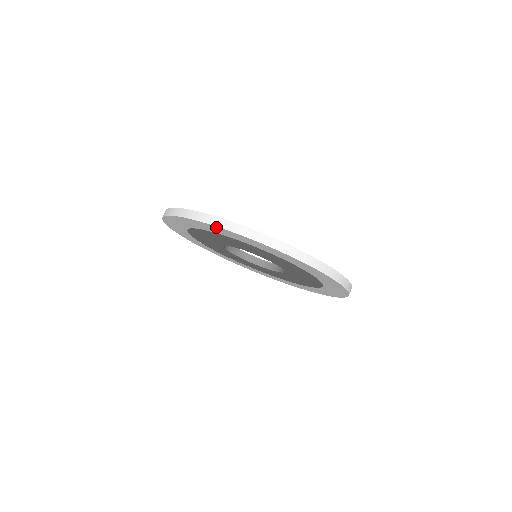
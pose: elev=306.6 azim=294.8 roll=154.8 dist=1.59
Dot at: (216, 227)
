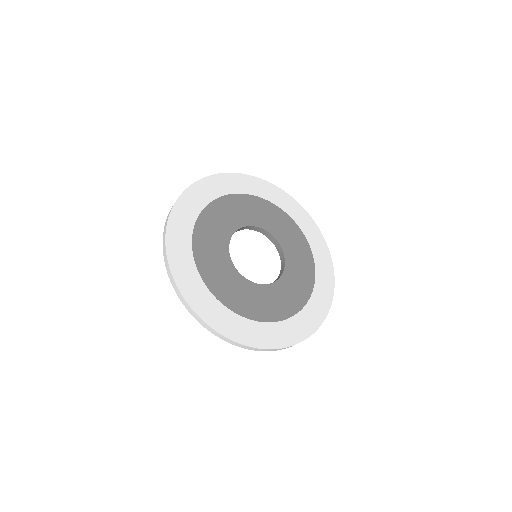
Dot at: occluded
